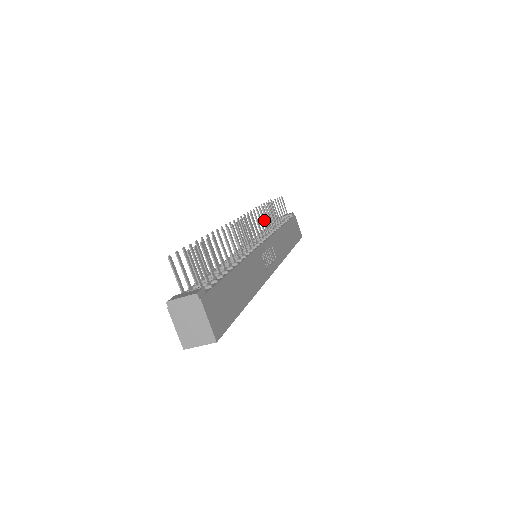
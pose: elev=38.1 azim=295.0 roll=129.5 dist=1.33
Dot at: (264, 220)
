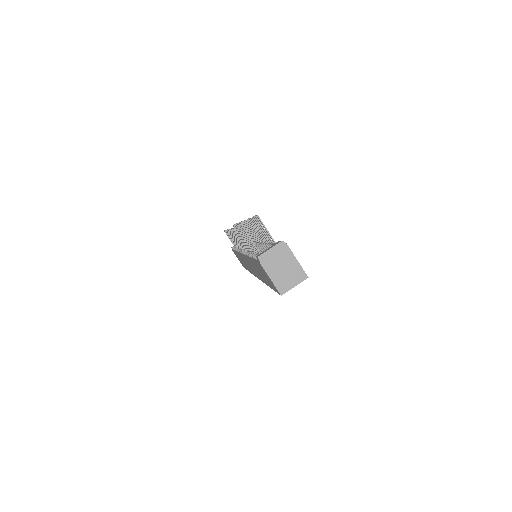
Dot at: occluded
